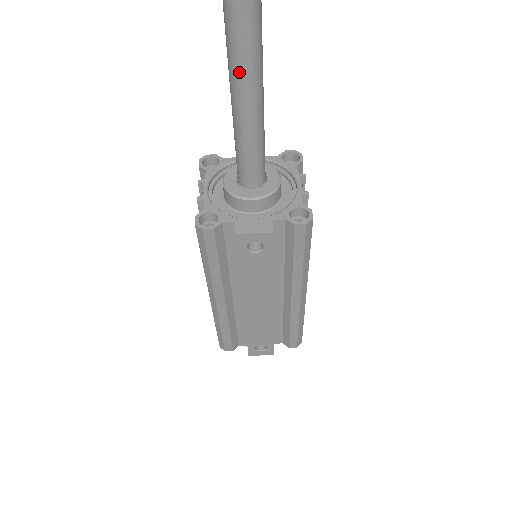
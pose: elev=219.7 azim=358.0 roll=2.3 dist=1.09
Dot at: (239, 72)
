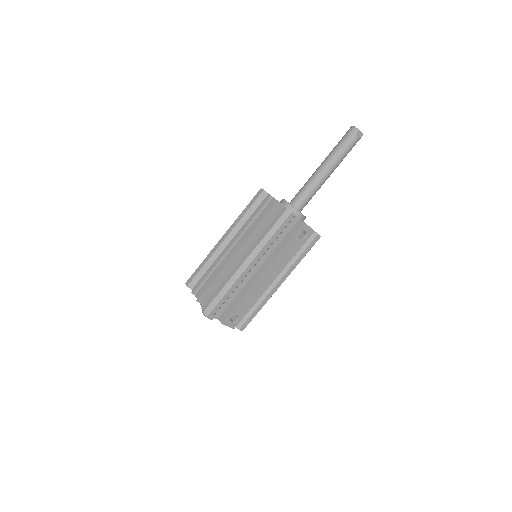
Dot at: (337, 160)
